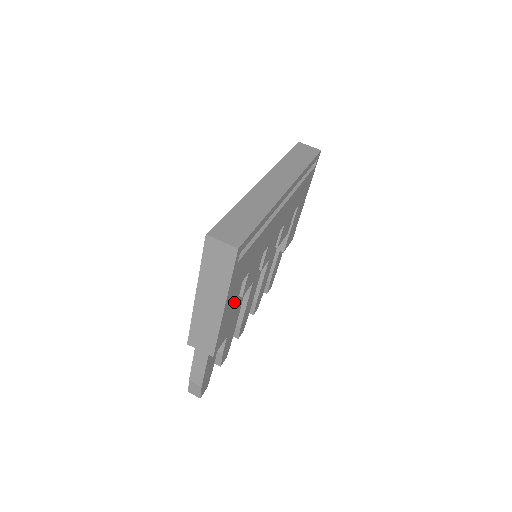
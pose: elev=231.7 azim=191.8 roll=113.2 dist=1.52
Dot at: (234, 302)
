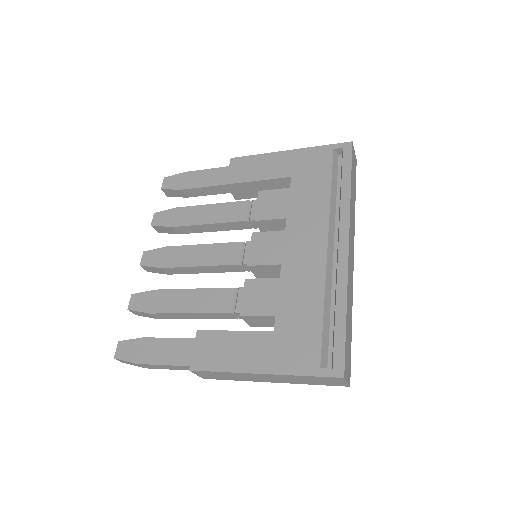
Dot at: occluded
